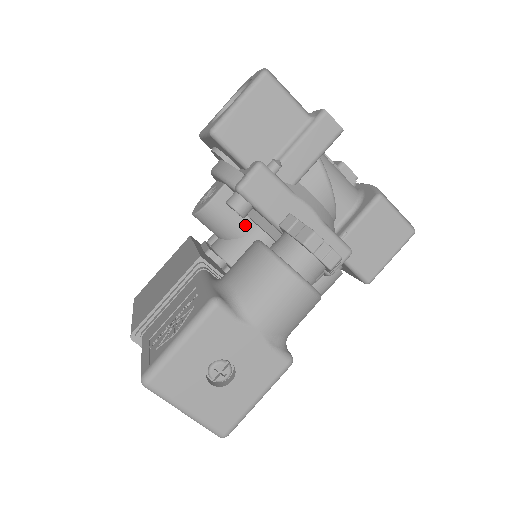
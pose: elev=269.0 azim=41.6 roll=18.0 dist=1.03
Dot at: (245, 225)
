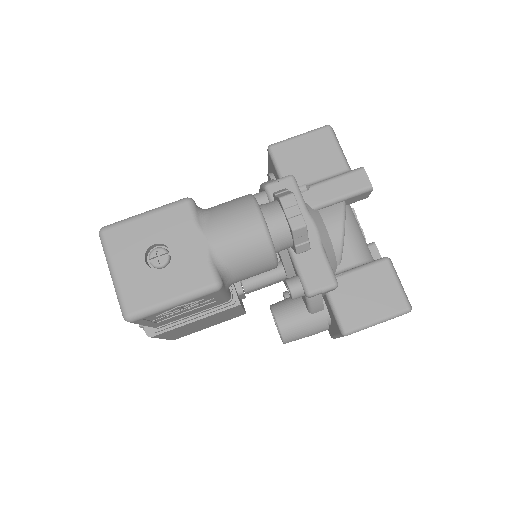
Dot at: occluded
